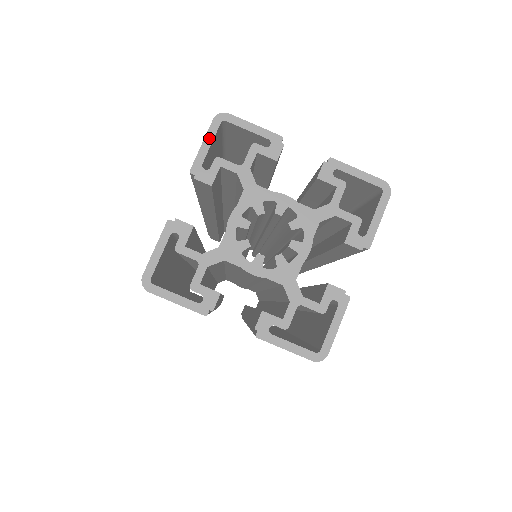
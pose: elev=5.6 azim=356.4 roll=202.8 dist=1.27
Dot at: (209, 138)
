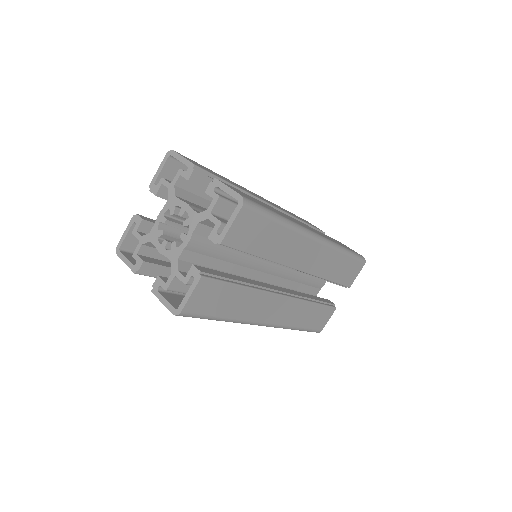
Dot at: (161, 166)
